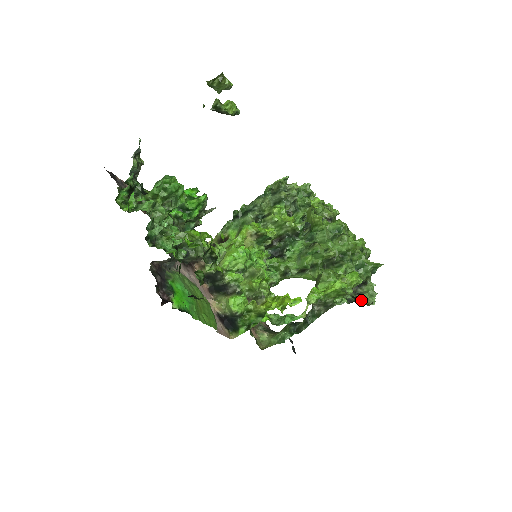
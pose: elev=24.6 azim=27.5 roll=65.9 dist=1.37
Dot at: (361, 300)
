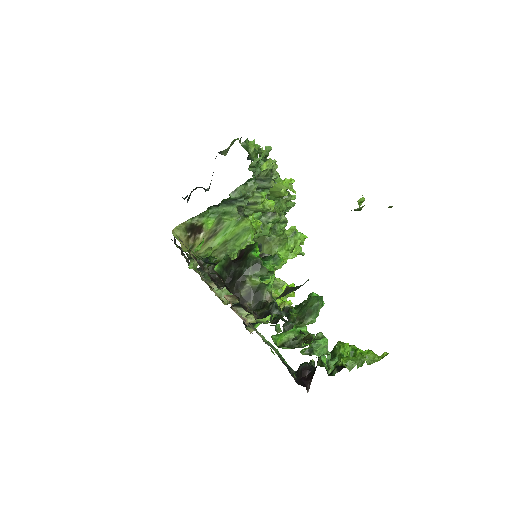
Dot at: occluded
